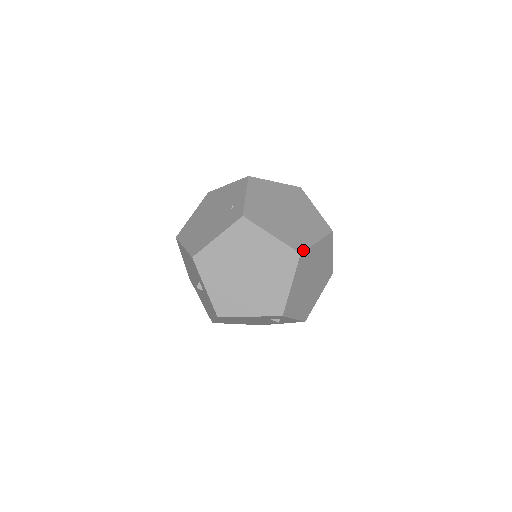
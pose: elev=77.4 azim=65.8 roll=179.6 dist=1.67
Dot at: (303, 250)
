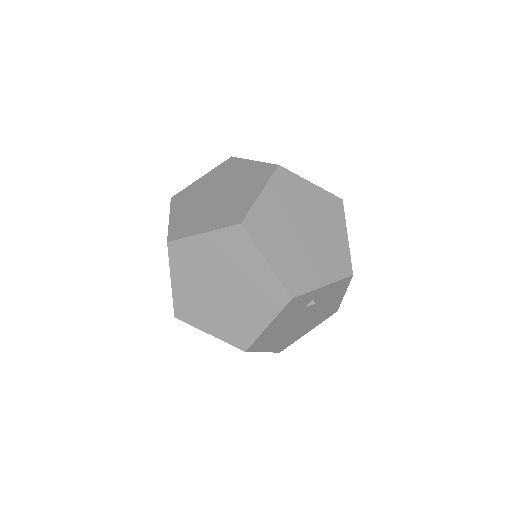
Dot at: (243, 217)
